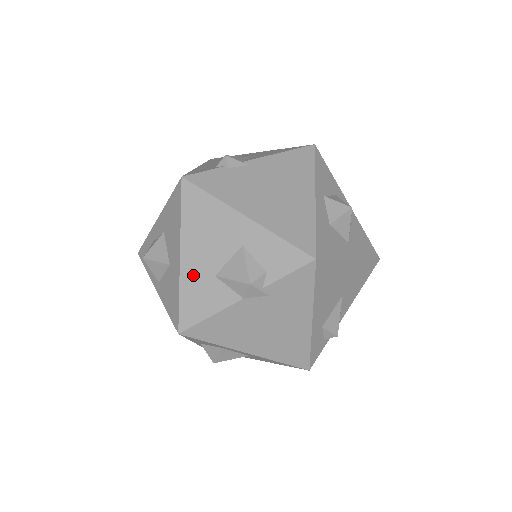
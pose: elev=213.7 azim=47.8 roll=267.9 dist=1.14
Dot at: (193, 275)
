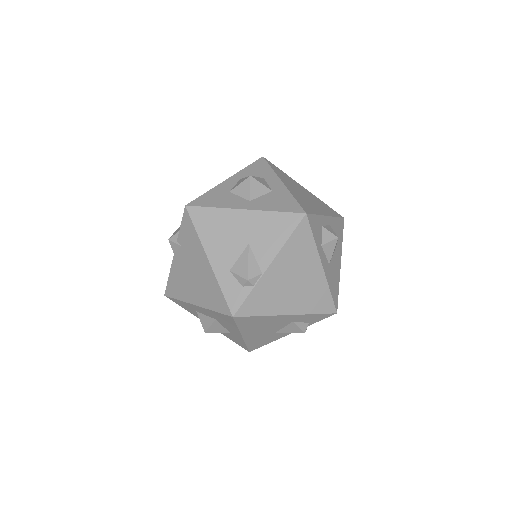
Dot at: occluded
